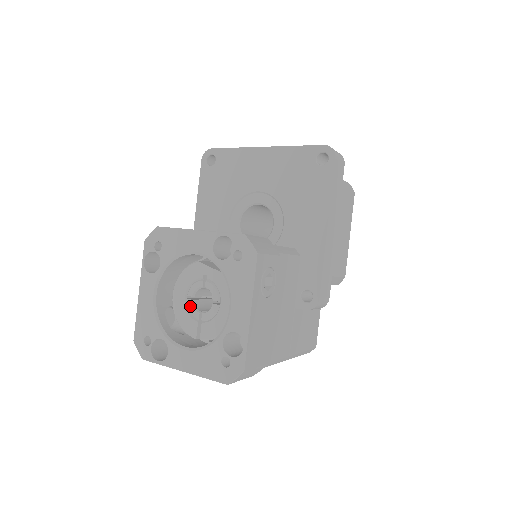
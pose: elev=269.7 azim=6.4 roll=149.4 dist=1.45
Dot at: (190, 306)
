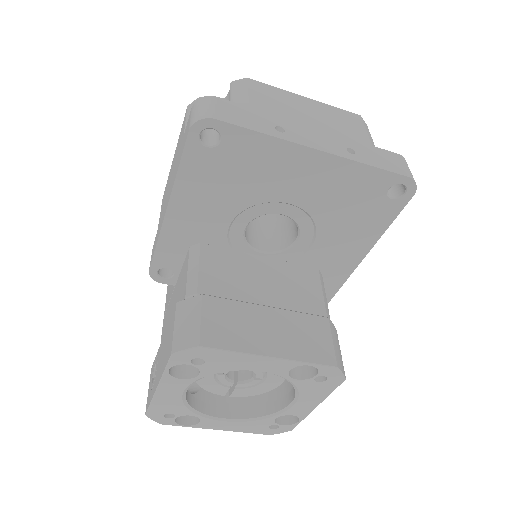
Dot at: (221, 379)
